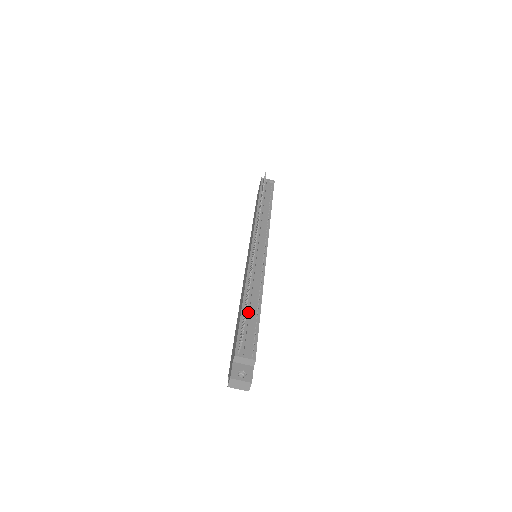
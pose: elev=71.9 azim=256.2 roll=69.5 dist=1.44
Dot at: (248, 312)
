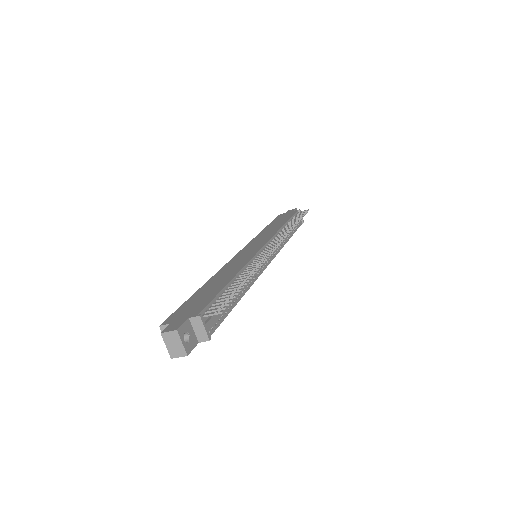
Dot at: occluded
